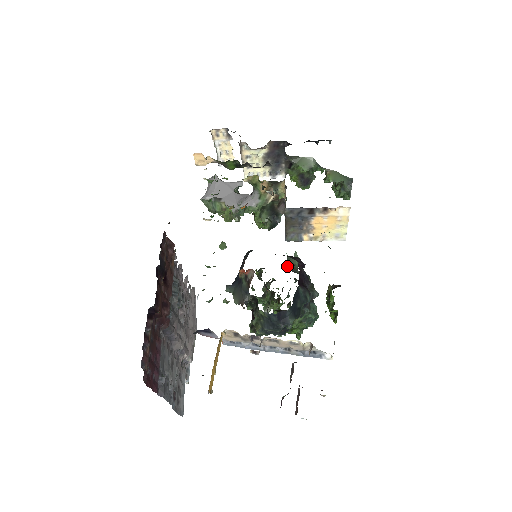
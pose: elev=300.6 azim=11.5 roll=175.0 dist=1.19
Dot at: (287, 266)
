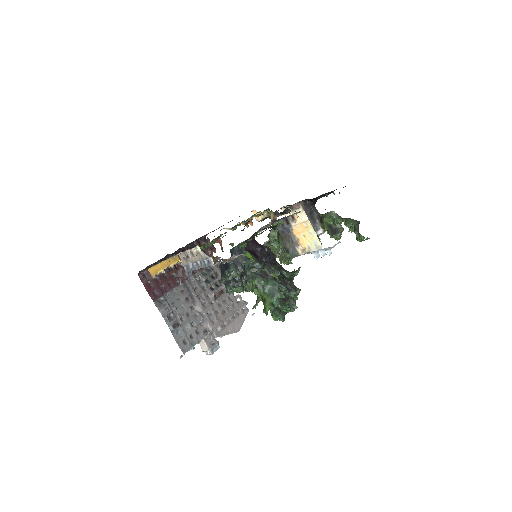
Dot at: occluded
